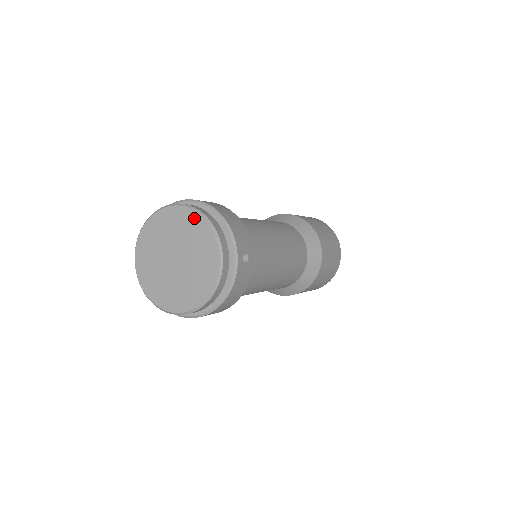
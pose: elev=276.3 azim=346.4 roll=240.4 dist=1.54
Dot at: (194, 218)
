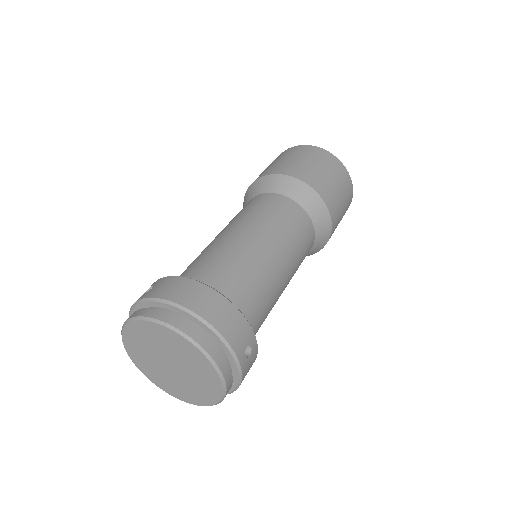
Dot at: (179, 339)
